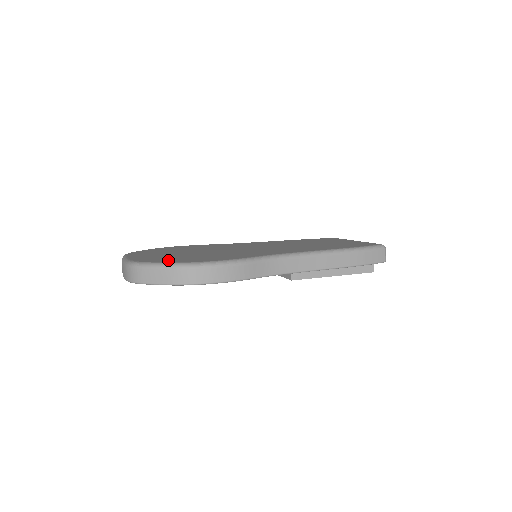
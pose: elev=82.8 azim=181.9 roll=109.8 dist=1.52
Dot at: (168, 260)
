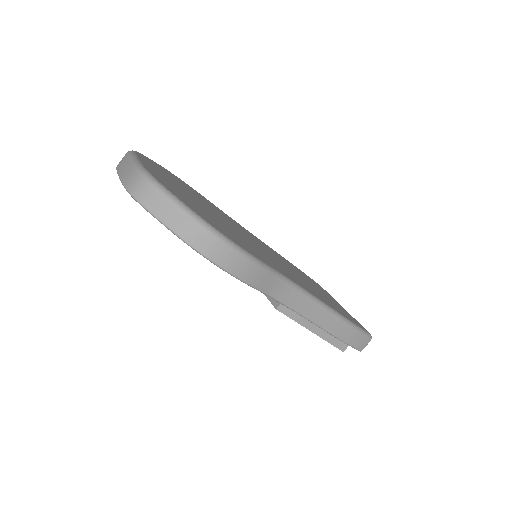
Dot at: (188, 203)
